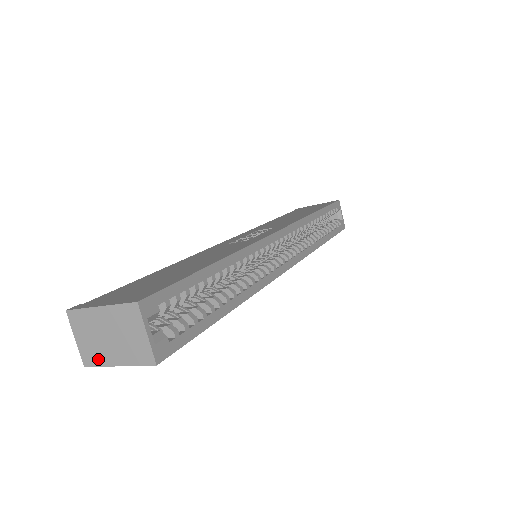
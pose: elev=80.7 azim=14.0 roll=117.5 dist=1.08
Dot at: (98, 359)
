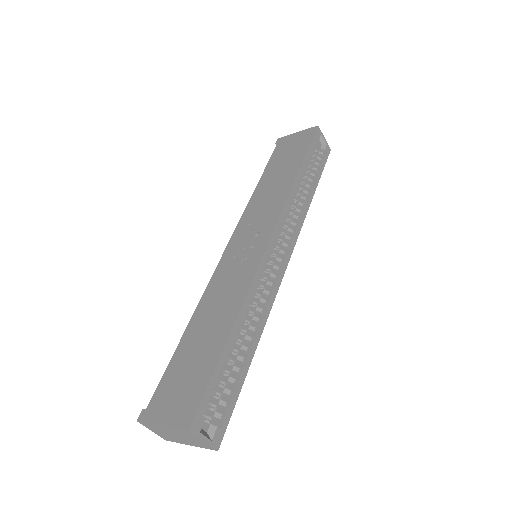
Dot at: (174, 440)
